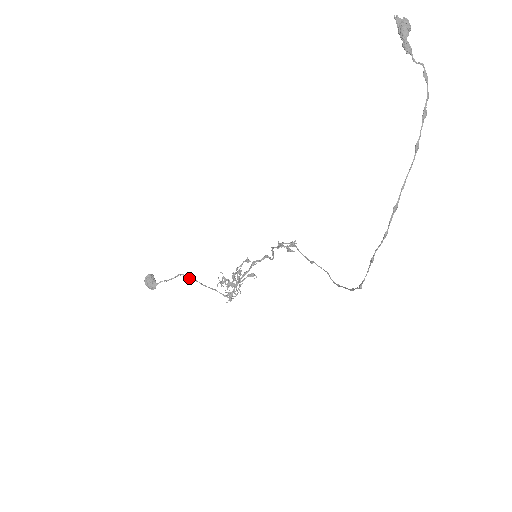
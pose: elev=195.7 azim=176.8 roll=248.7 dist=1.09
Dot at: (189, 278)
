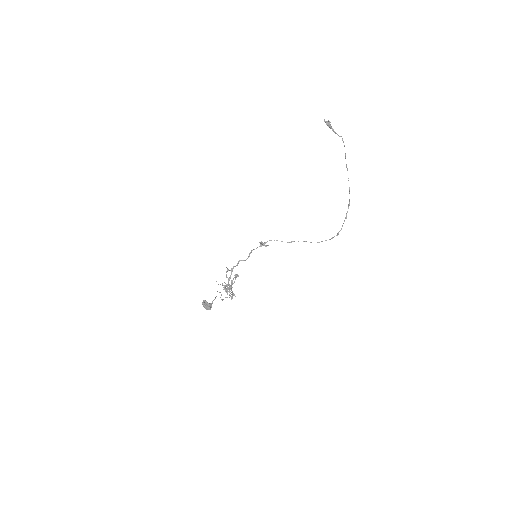
Dot at: (220, 292)
